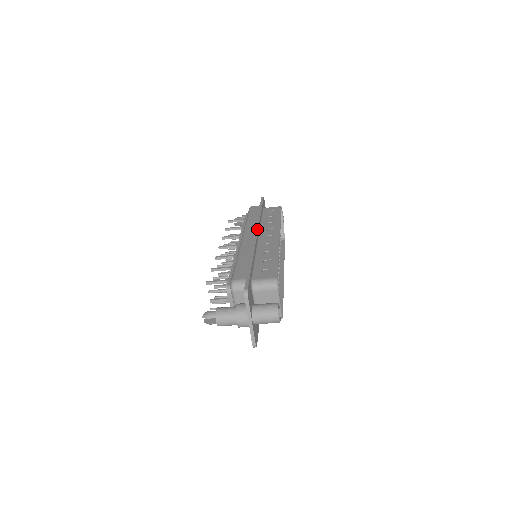
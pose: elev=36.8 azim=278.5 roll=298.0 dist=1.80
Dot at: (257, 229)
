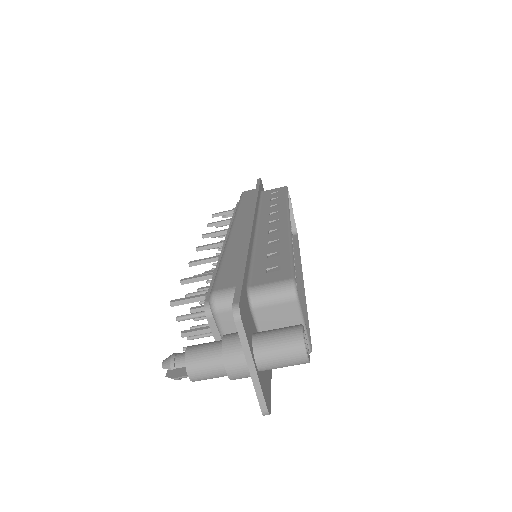
Dot at: (253, 213)
